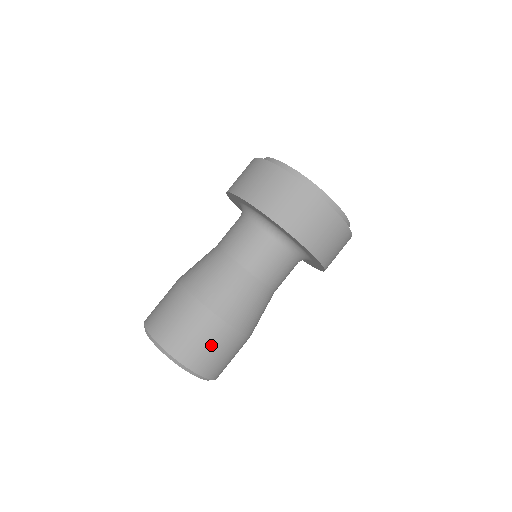
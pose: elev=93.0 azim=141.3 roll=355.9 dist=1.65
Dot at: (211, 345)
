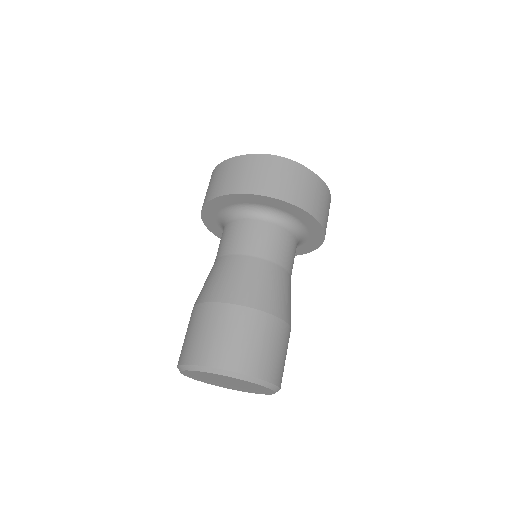
Dot at: (272, 345)
